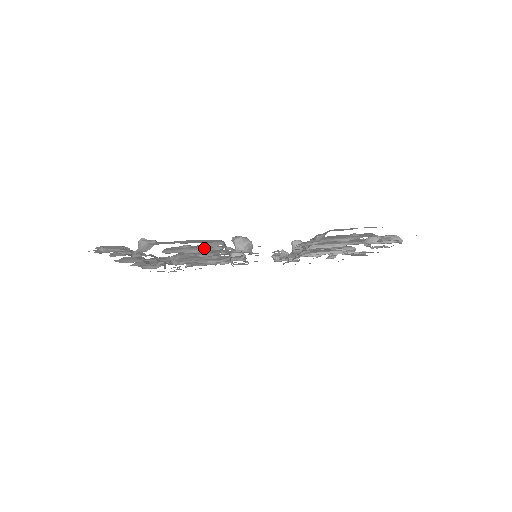
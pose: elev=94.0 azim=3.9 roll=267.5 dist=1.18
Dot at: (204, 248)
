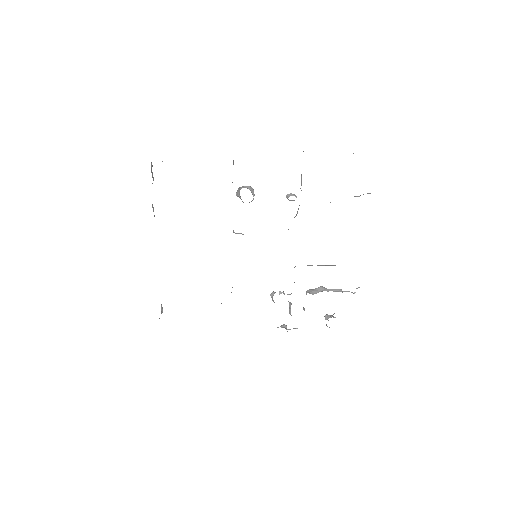
Dot at: occluded
